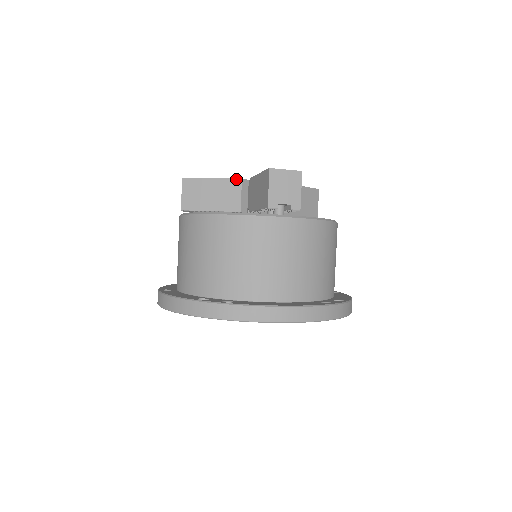
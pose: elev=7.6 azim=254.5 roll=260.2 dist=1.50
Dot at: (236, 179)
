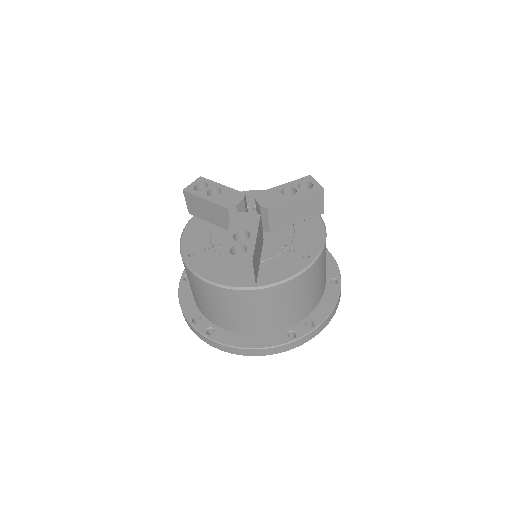
Dot at: (223, 207)
